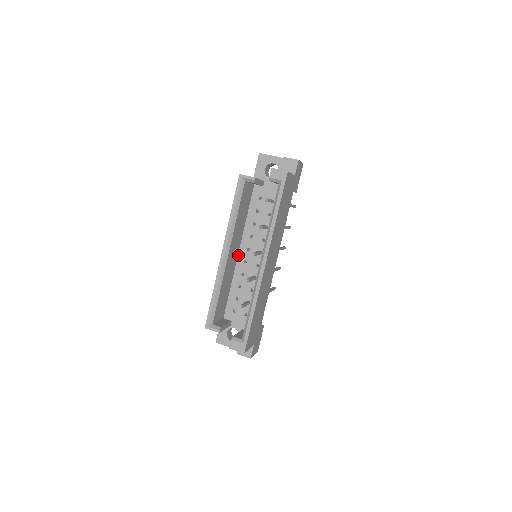
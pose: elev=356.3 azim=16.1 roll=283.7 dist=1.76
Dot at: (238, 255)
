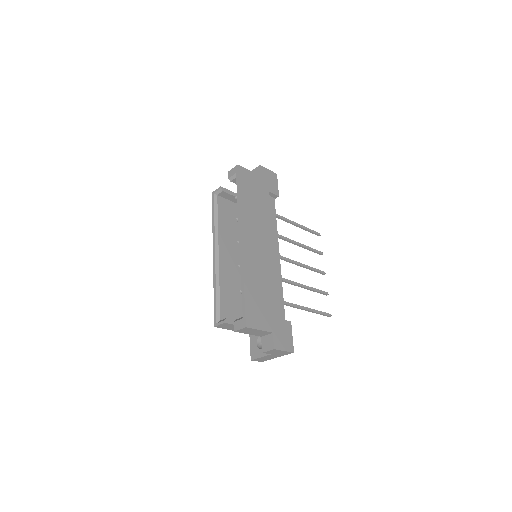
Dot at: occluded
